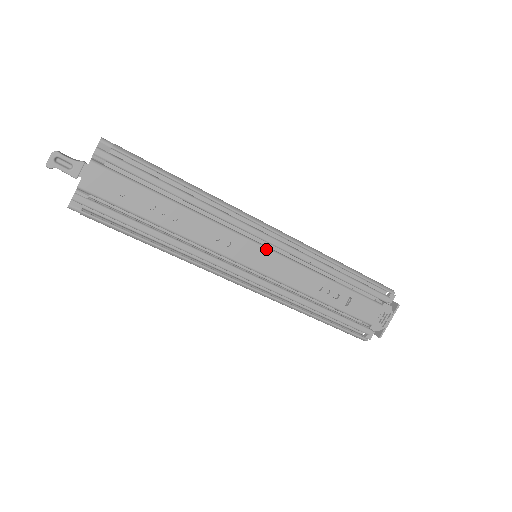
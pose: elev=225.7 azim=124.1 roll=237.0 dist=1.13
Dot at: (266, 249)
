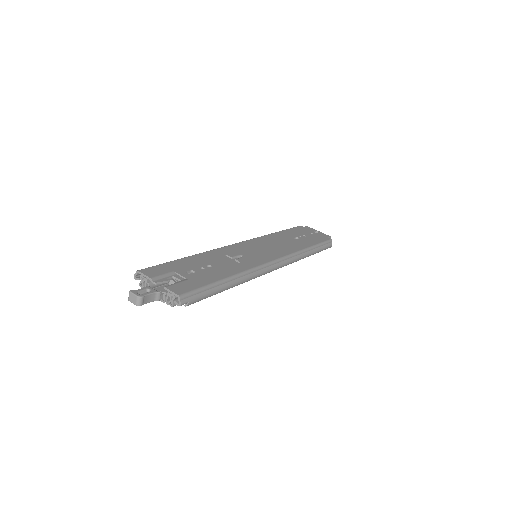
Dot at: occluded
